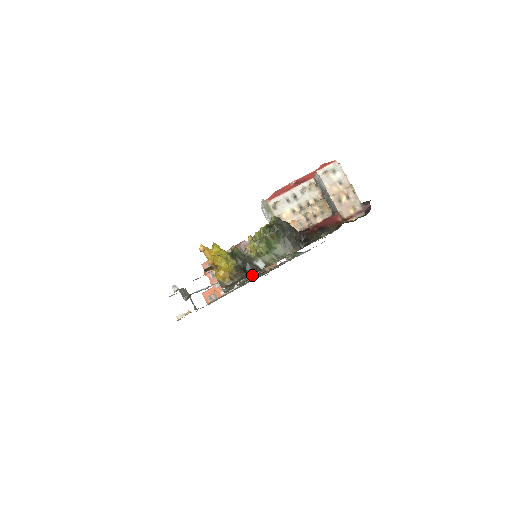
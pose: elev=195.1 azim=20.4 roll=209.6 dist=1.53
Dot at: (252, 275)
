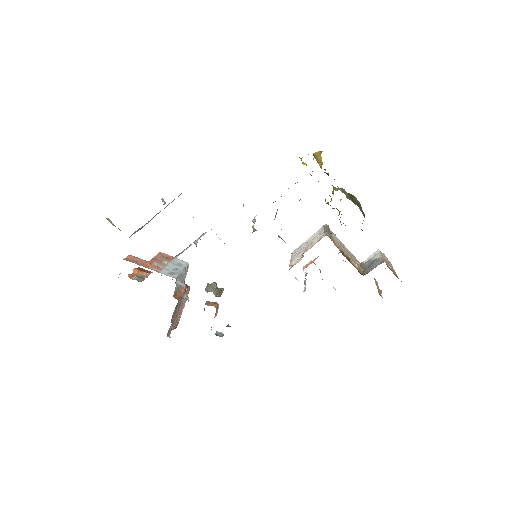
Dot at: occluded
